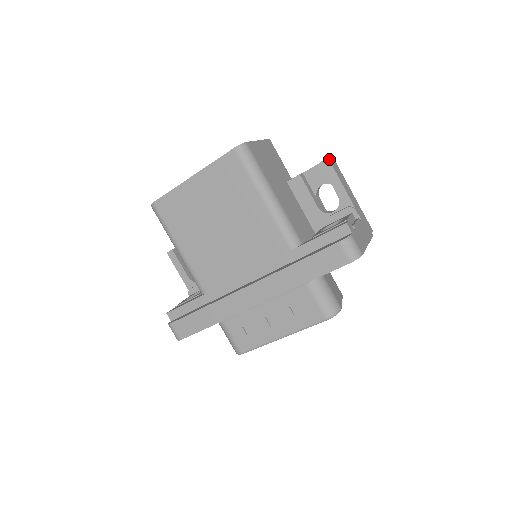
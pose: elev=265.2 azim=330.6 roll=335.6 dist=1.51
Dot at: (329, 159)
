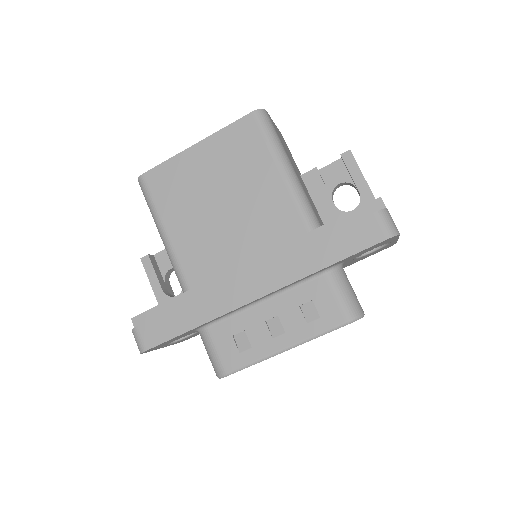
Dot at: (351, 152)
